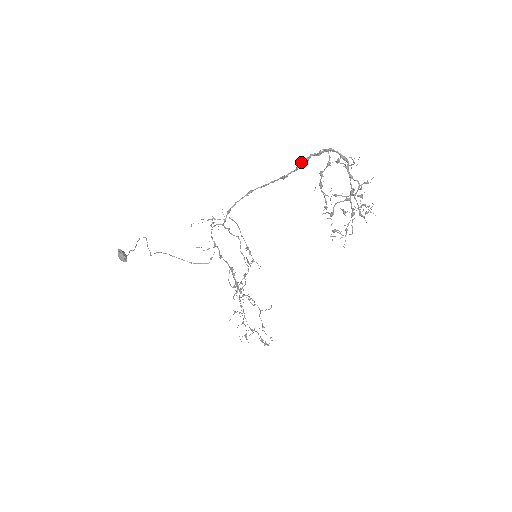
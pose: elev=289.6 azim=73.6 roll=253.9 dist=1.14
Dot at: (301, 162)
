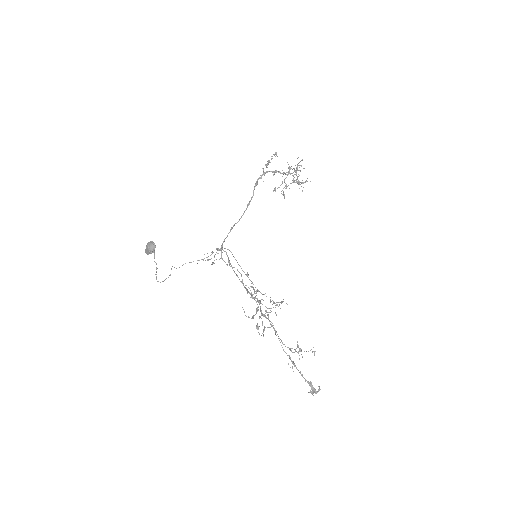
Dot at: (254, 188)
